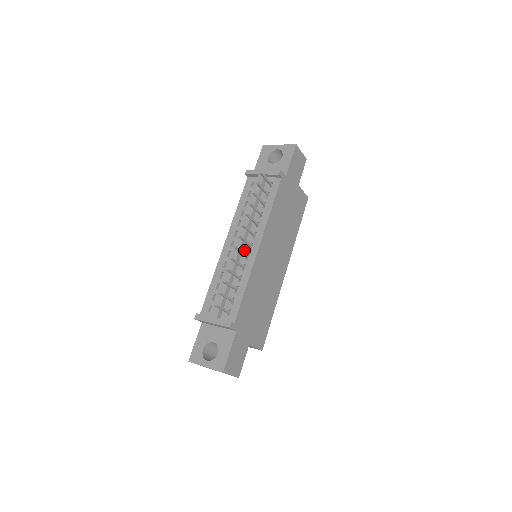
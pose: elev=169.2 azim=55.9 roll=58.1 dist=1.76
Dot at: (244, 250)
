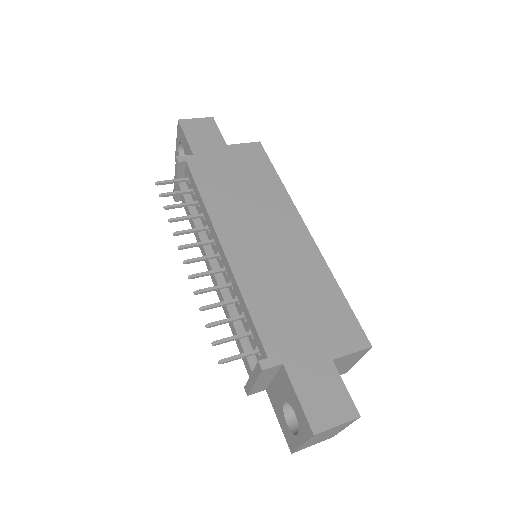
Dot at: (220, 267)
